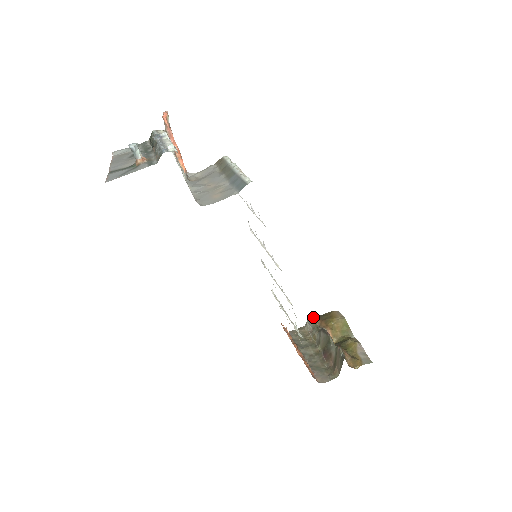
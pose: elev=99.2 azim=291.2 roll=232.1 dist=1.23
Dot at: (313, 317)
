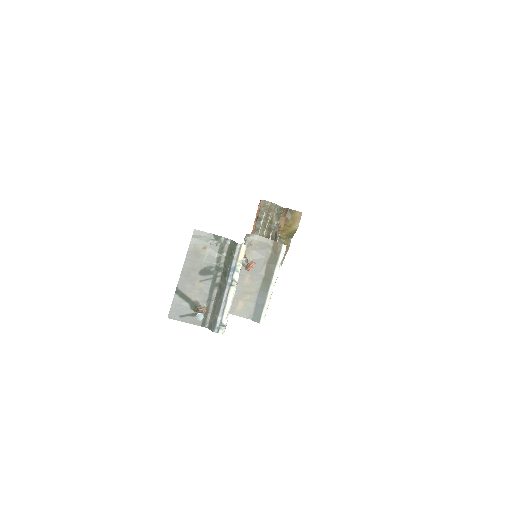
Dot at: (283, 211)
